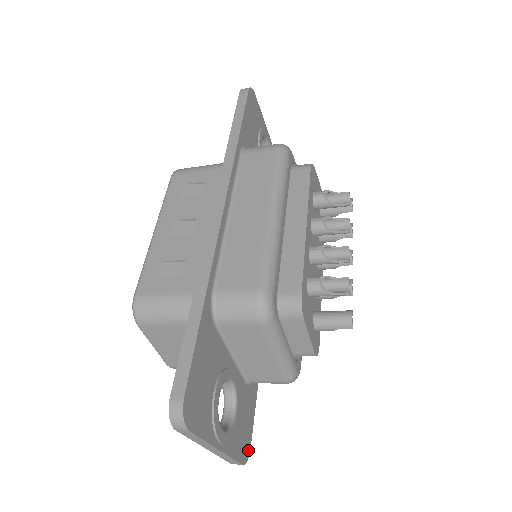
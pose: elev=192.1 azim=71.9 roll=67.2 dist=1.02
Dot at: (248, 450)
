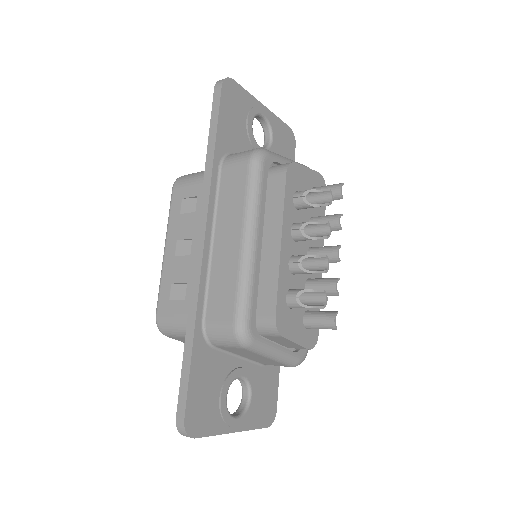
Dot at: (274, 413)
